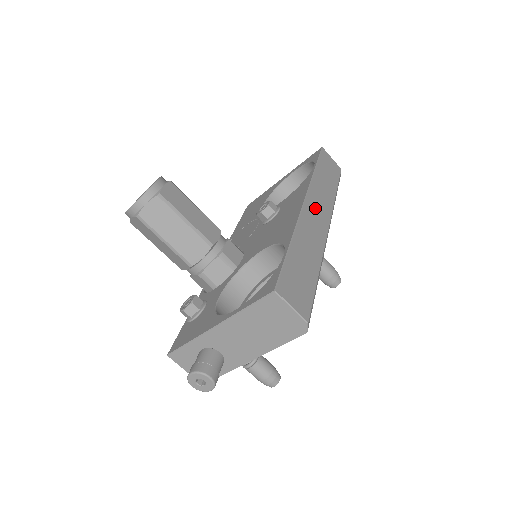
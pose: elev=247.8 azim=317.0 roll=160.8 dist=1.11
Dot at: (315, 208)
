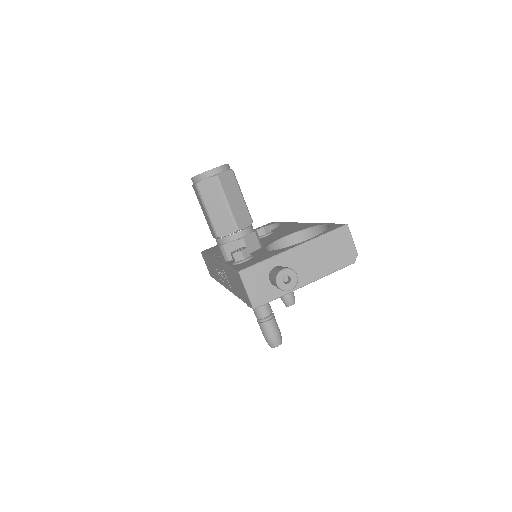
Dot at: occluded
